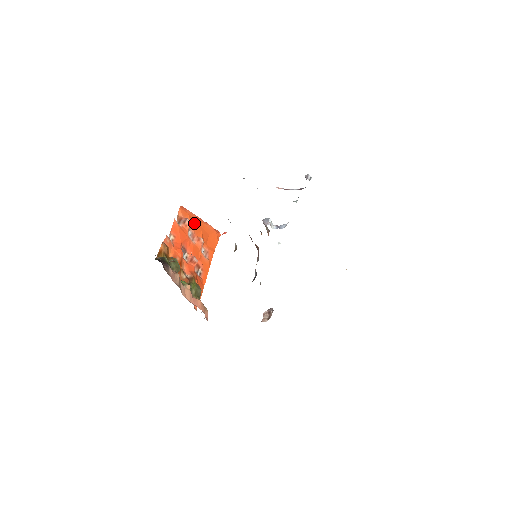
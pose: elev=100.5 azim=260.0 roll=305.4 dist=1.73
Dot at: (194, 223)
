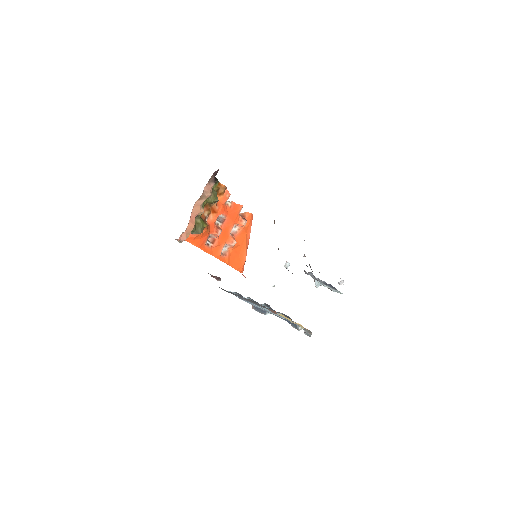
Dot at: (244, 234)
